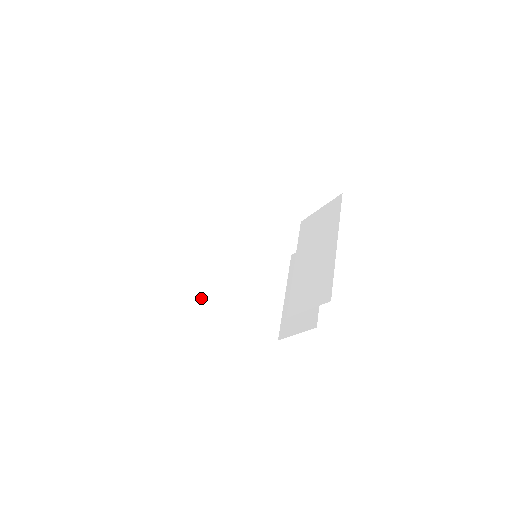
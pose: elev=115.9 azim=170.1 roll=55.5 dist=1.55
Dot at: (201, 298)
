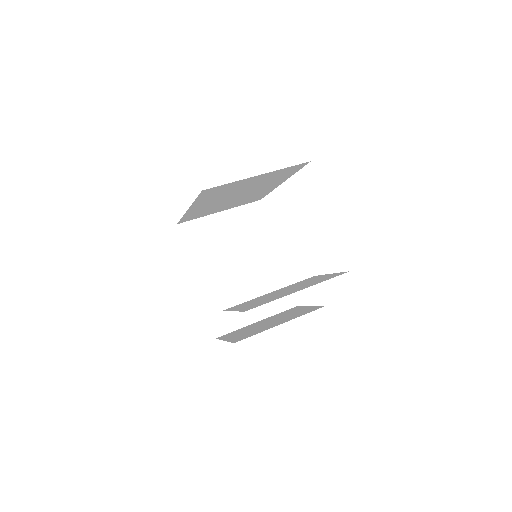
Dot at: (203, 252)
